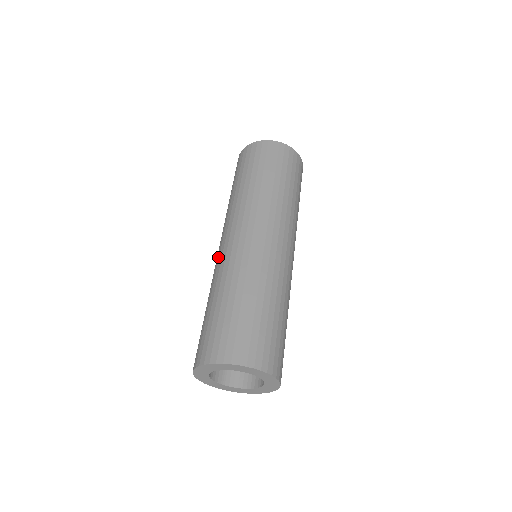
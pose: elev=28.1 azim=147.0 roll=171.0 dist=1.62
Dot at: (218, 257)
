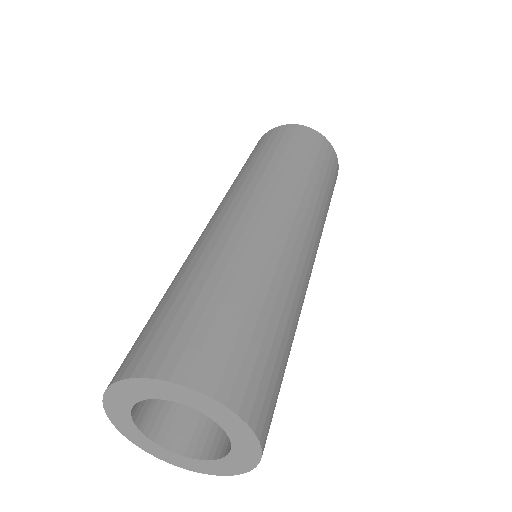
Dot at: (215, 225)
